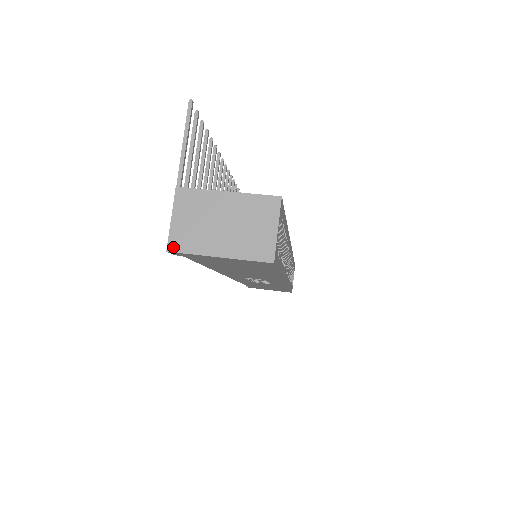
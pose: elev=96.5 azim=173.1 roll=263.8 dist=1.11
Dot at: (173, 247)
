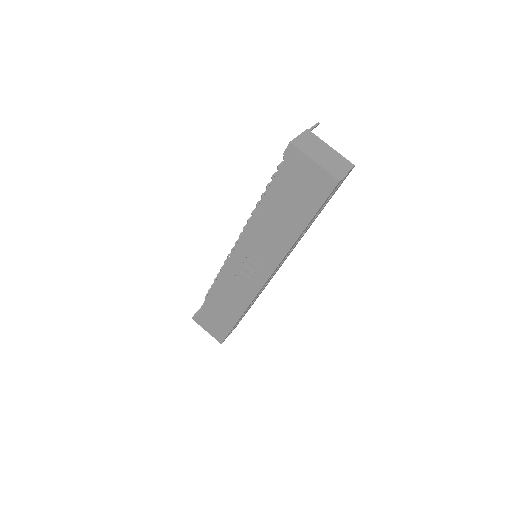
Dot at: (294, 143)
